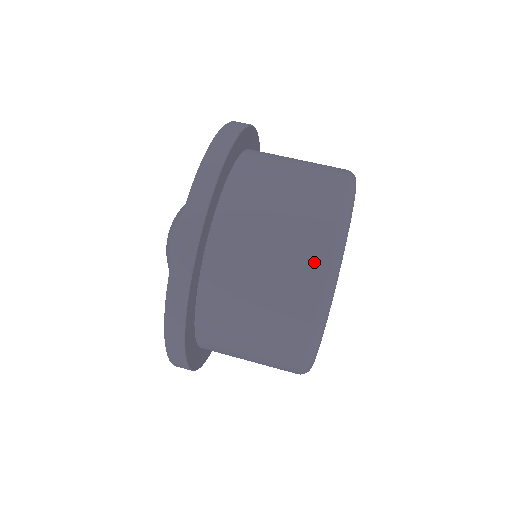
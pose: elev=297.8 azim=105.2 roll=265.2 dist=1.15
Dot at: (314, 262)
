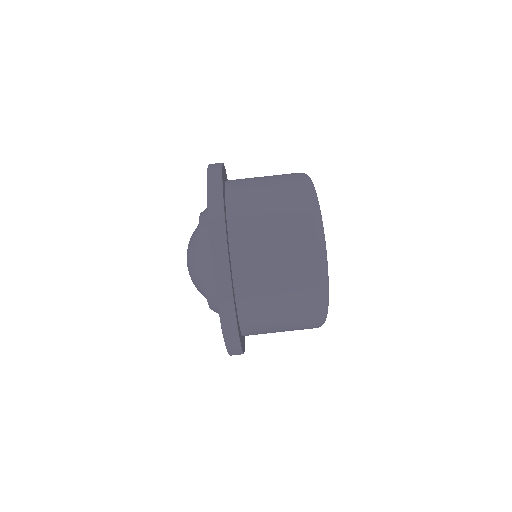
Dot at: (312, 319)
